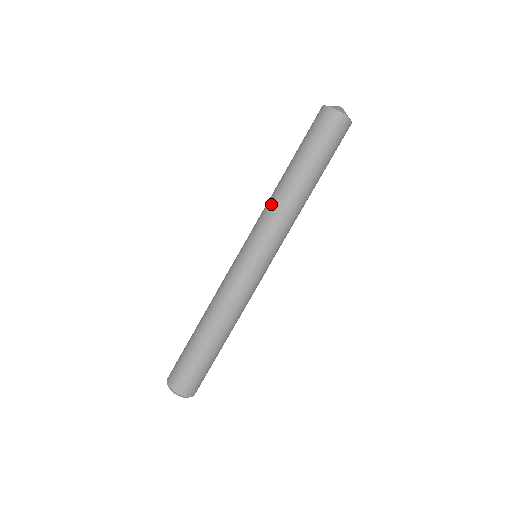
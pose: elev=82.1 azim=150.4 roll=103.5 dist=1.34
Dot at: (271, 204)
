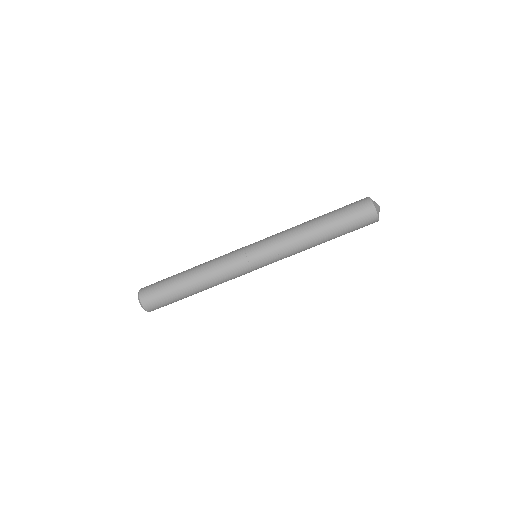
Dot at: (294, 241)
